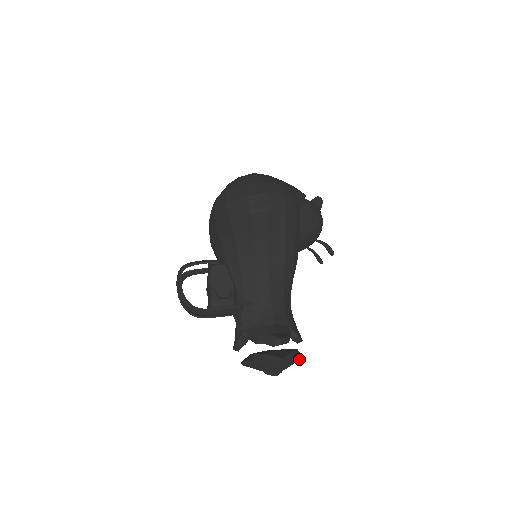
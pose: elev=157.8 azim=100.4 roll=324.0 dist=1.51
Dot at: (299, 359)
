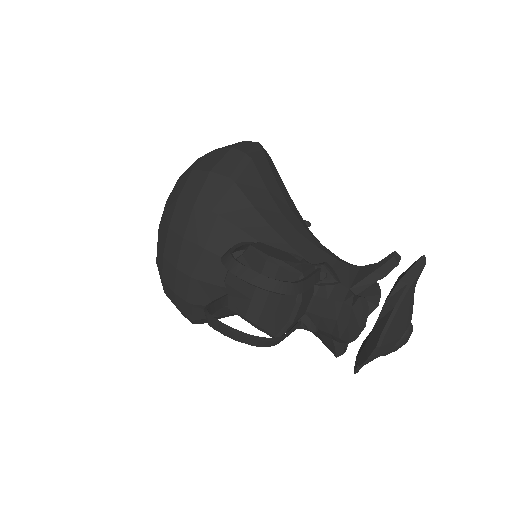
Dot at: occluded
